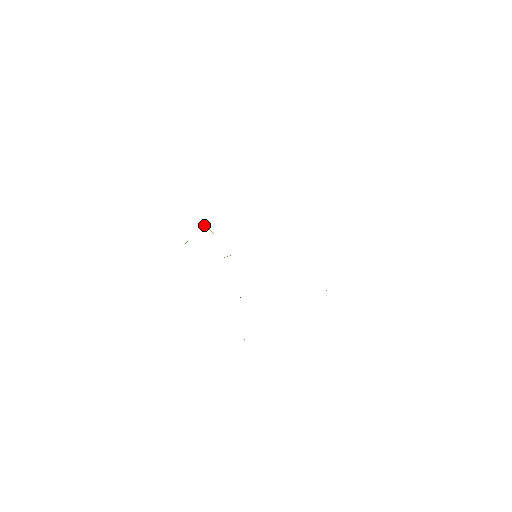
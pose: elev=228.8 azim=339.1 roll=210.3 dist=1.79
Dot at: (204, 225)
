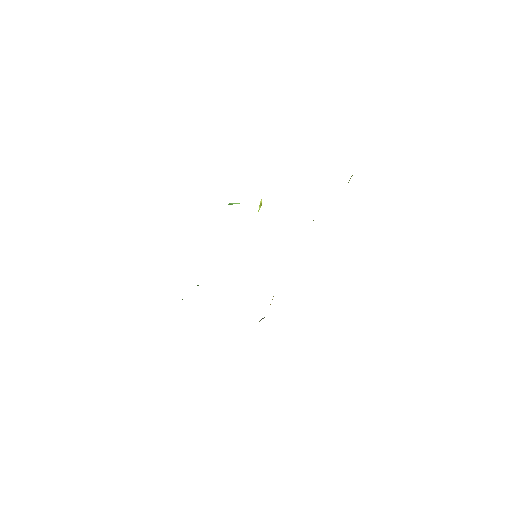
Dot at: (261, 199)
